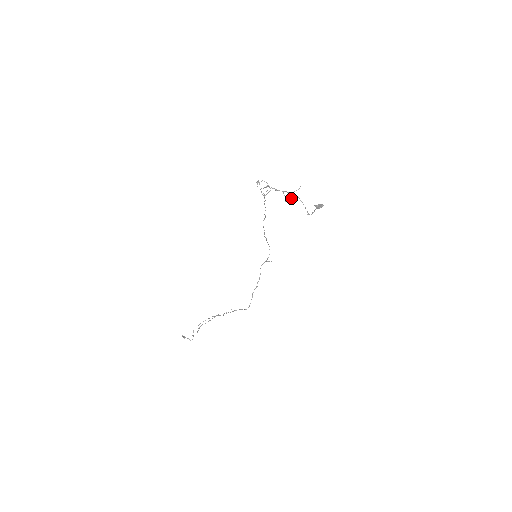
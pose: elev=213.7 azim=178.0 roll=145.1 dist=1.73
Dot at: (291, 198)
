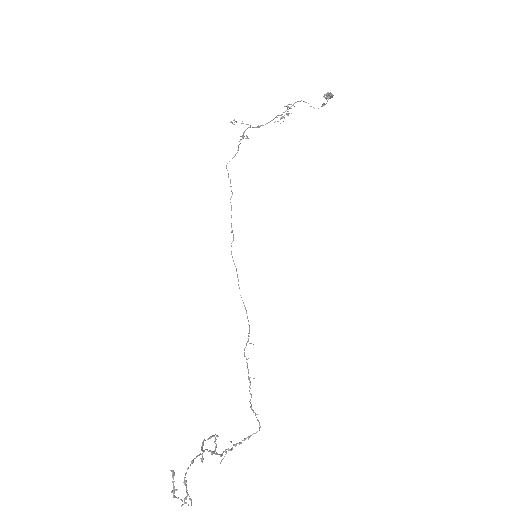
Dot at: (290, 104)
